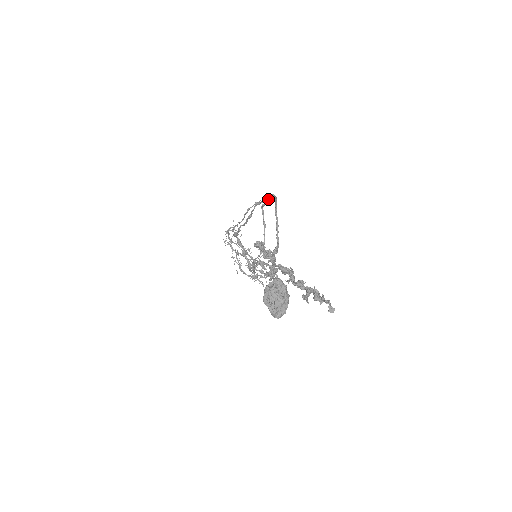
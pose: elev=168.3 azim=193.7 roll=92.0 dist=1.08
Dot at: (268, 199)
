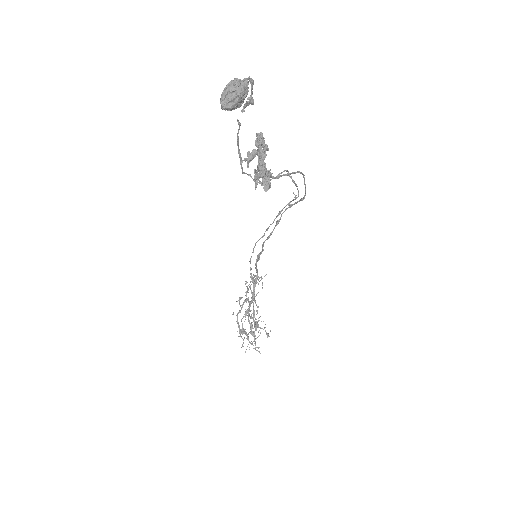
Dot at: (300, 200)
